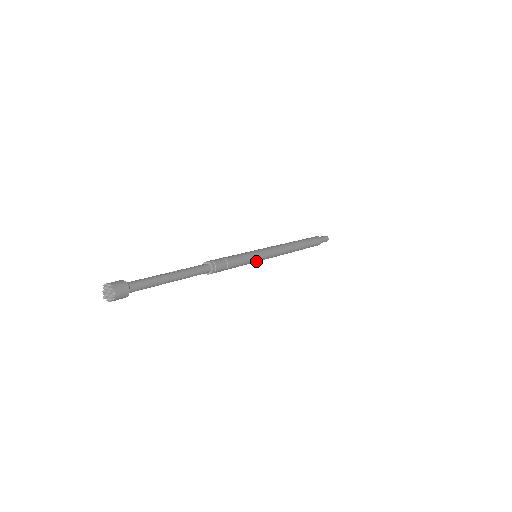
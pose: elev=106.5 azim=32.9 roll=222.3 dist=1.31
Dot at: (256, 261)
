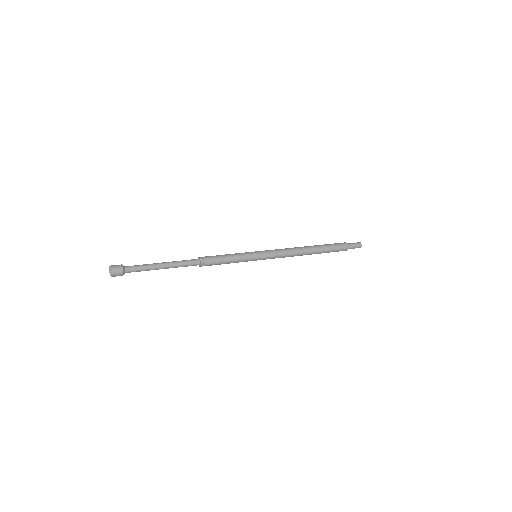
Dot at: (252, 260)
